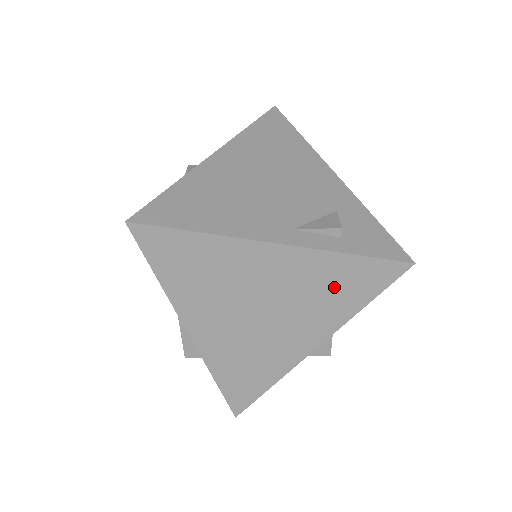
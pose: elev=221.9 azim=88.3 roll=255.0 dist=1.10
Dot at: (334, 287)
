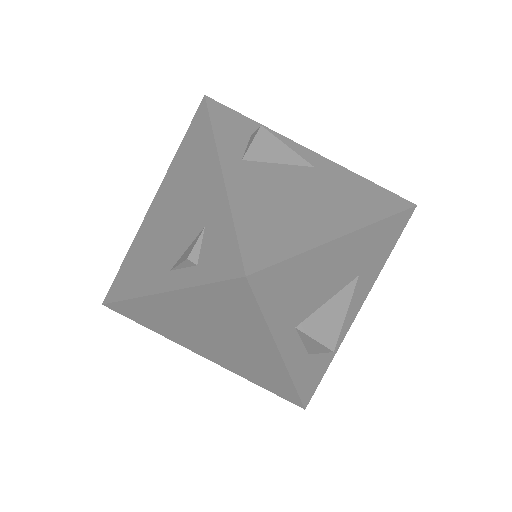
Dot at: (225, 312)
